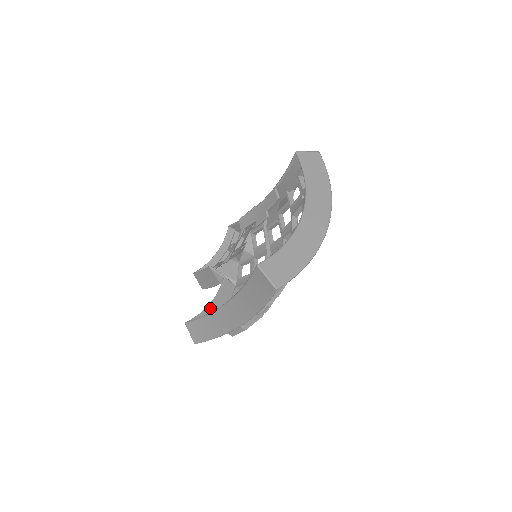
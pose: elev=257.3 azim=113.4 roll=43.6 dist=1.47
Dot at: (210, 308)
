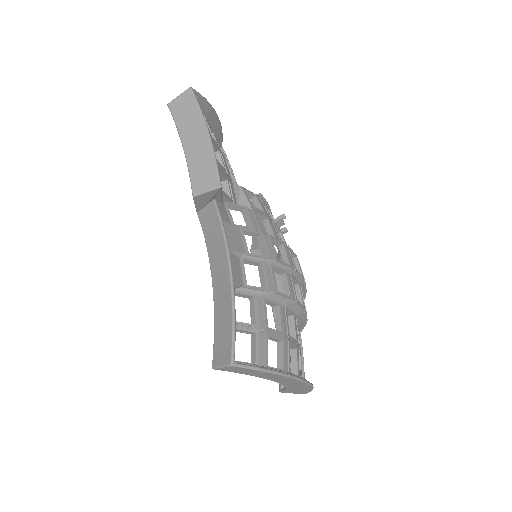
Dot at: occluded
